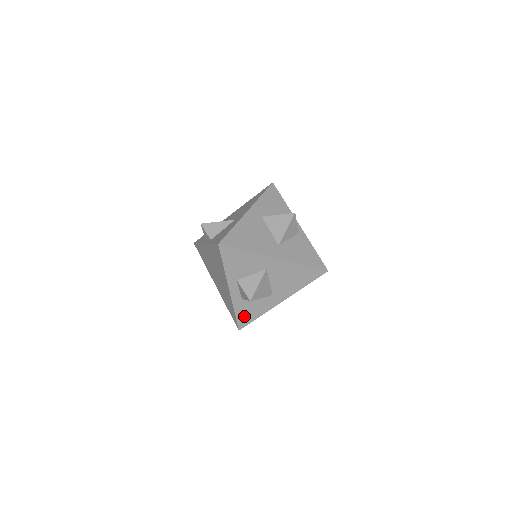
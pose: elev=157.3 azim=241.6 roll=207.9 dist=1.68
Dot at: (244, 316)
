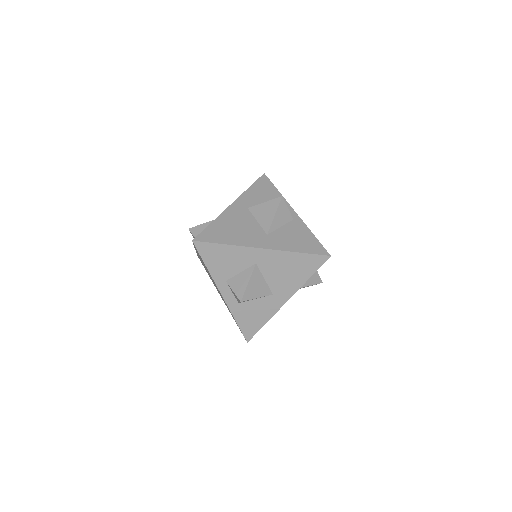
Dot at: (248, 324)
